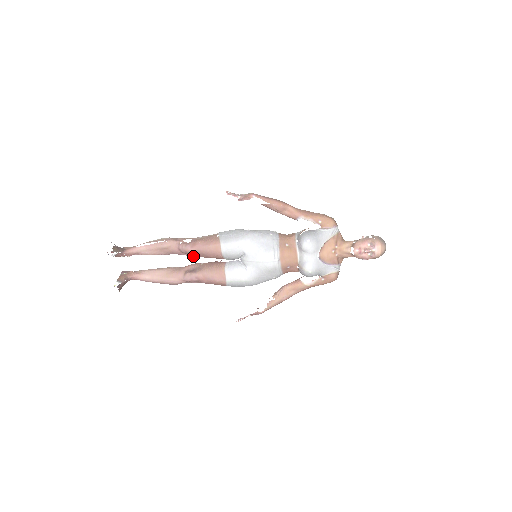
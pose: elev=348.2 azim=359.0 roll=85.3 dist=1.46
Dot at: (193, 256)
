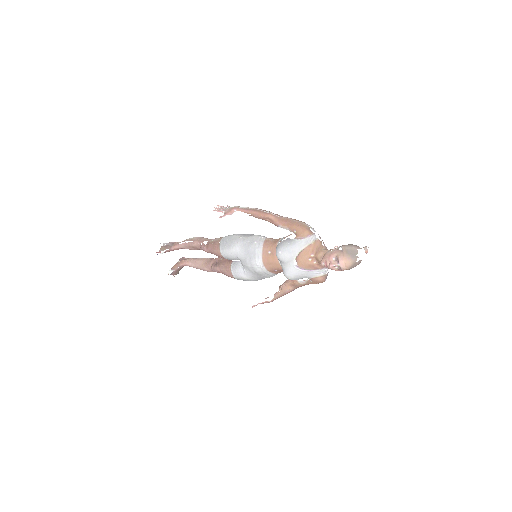
Dot at: occluded
